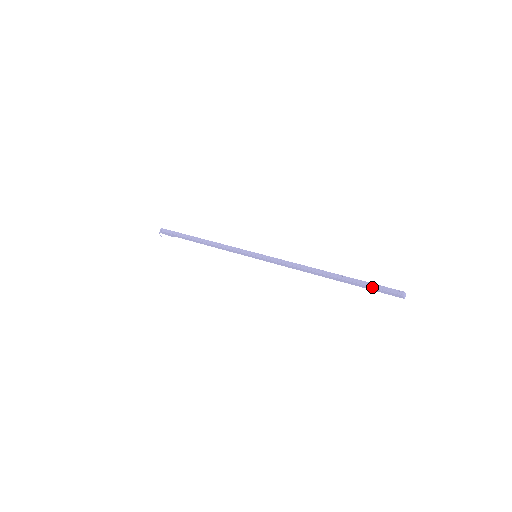
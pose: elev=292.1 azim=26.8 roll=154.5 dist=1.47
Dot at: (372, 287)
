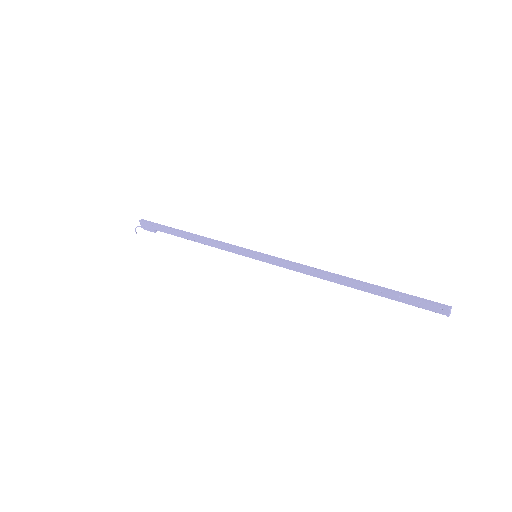
Dot at: (407, 297)
